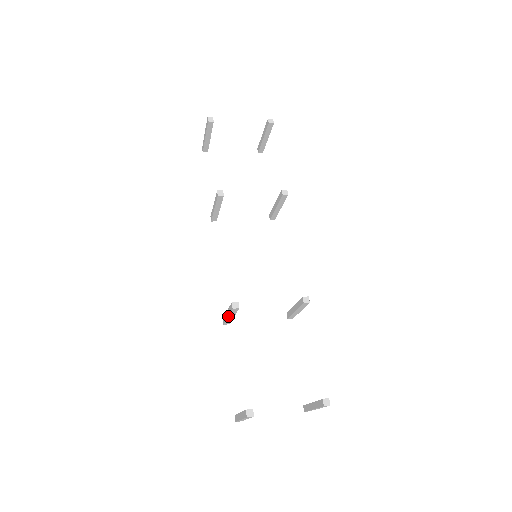
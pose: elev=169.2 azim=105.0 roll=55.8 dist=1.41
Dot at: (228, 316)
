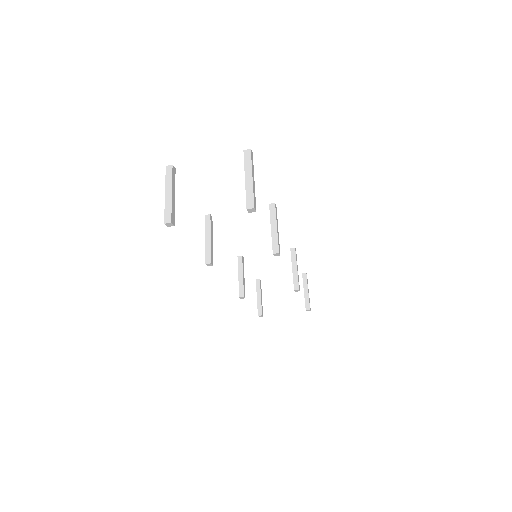
Dot at: (205, 237)
